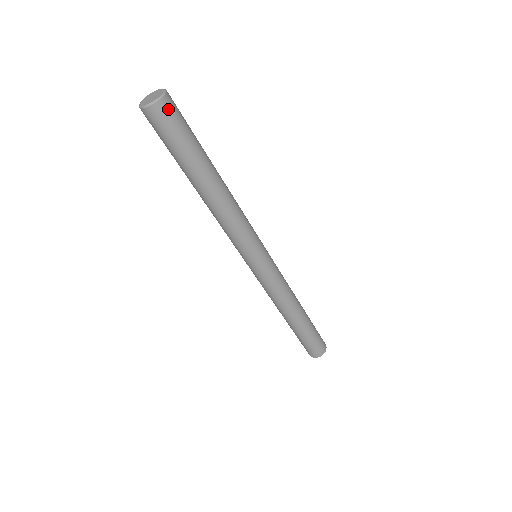
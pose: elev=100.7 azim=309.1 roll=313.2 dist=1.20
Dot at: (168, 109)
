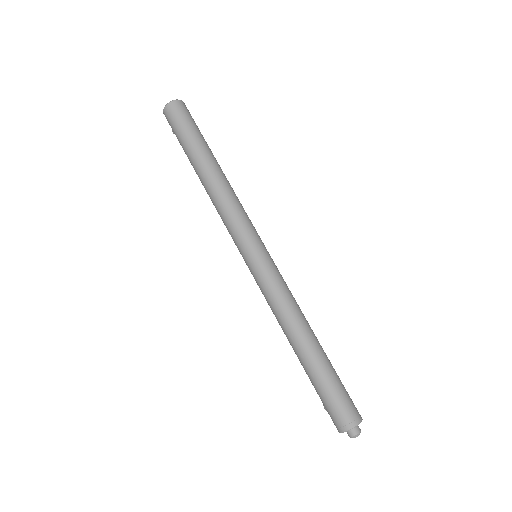
Dot at: (182, 107)
